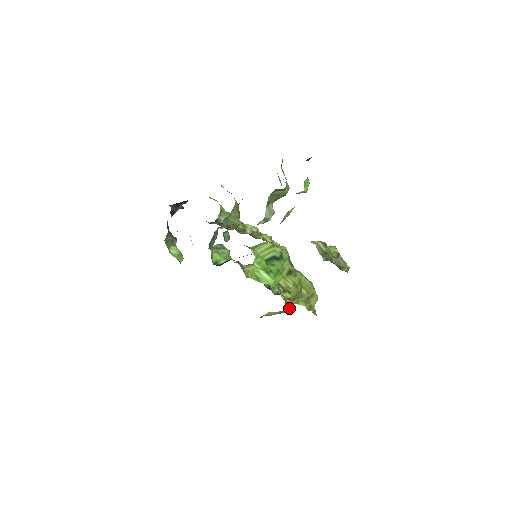
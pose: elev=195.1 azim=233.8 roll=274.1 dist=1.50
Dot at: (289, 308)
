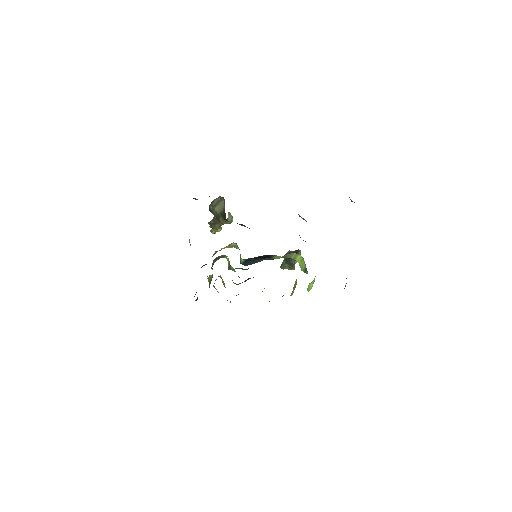
Dot at: occluded
